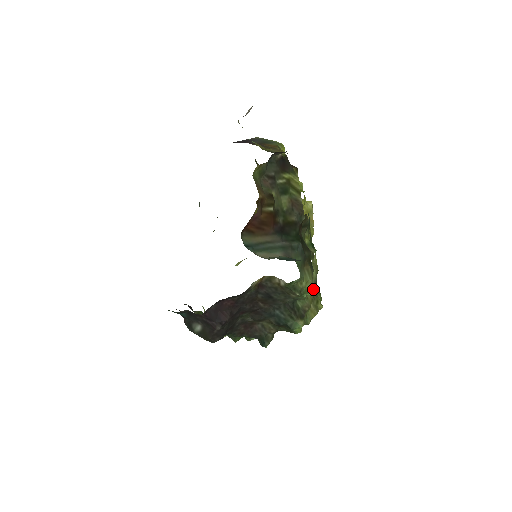
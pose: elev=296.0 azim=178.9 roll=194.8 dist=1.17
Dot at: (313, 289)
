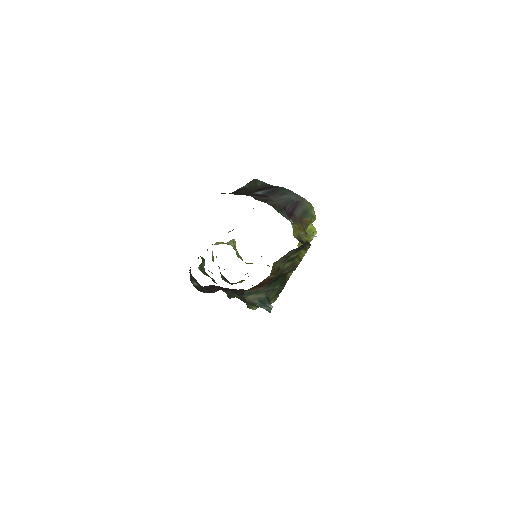
Dot at: occluded
